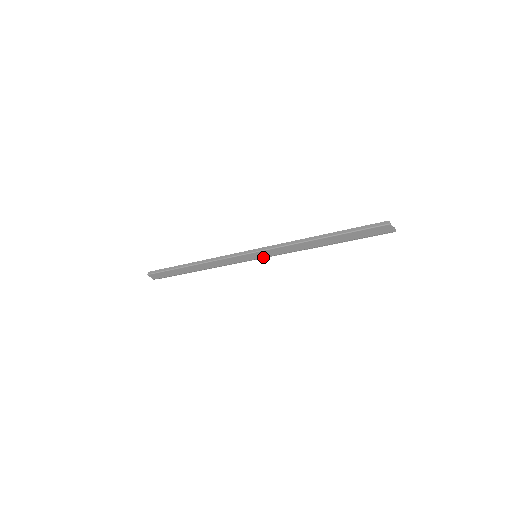
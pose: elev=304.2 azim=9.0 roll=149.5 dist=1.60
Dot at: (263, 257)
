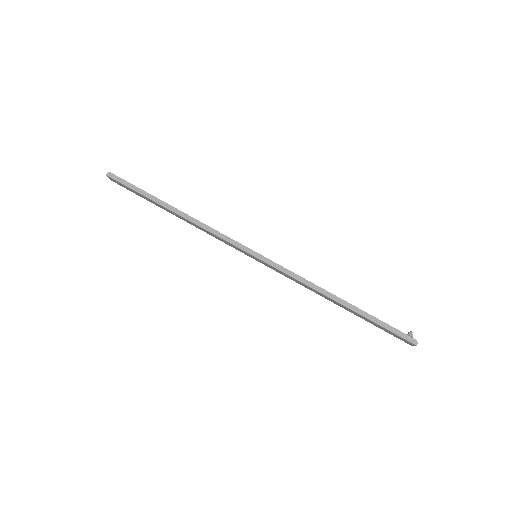
Dot at: occluded
